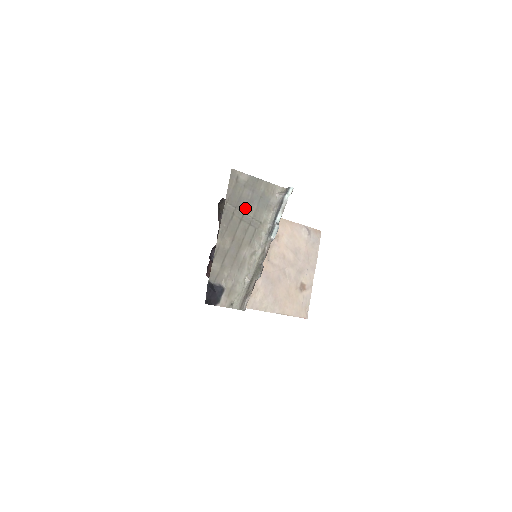
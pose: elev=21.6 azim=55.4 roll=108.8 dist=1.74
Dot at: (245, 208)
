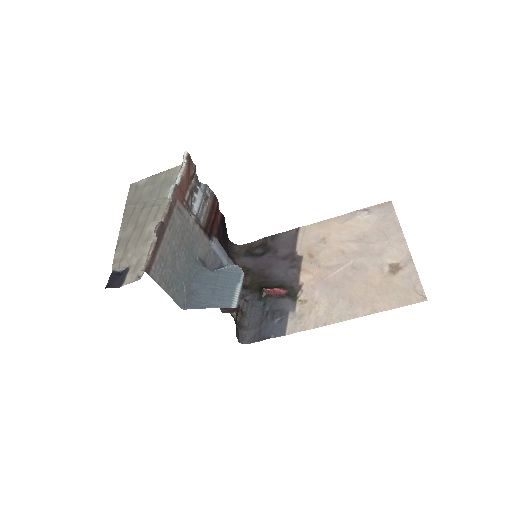
Dot at: (147, 199)
